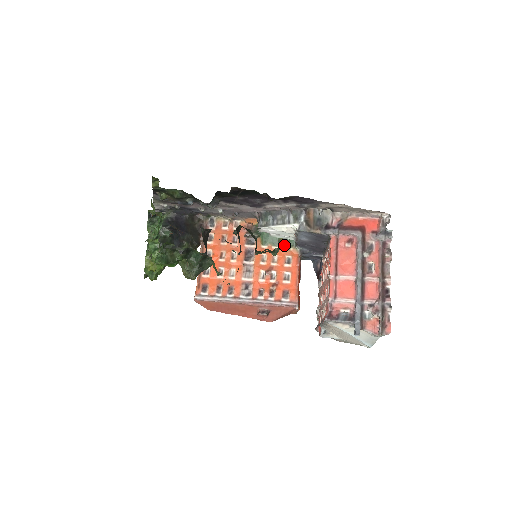
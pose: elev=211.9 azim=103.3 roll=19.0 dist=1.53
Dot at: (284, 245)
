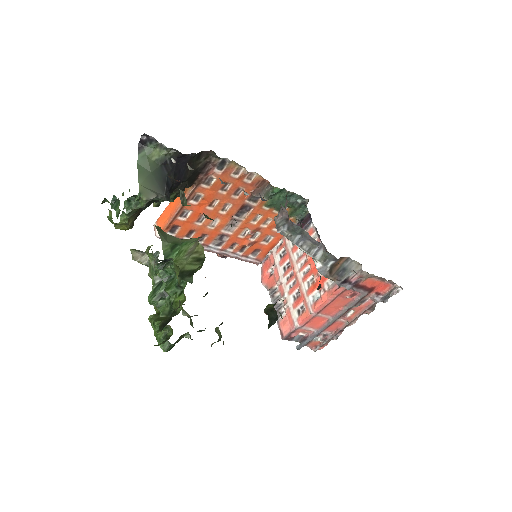
Dot at: occluded
